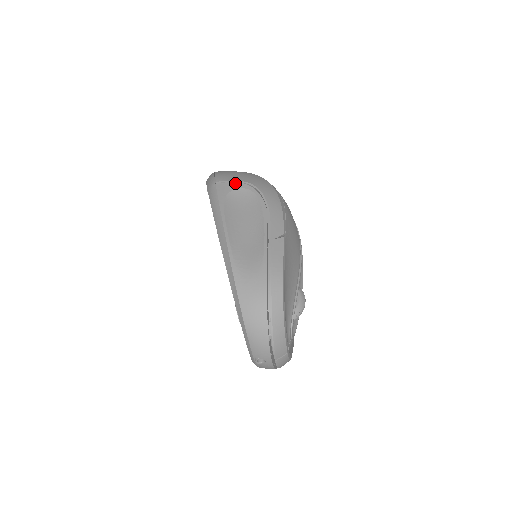
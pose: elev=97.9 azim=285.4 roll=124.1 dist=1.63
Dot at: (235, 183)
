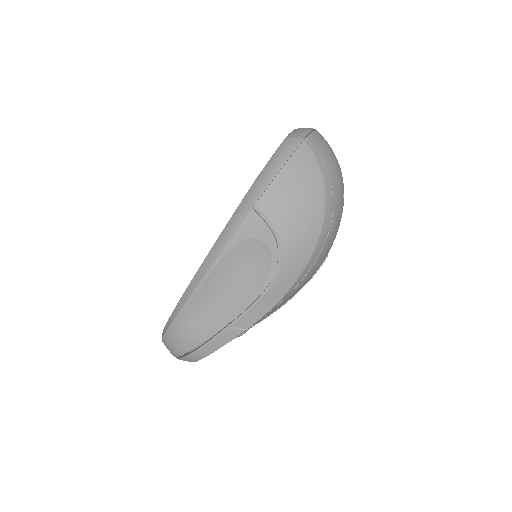
Dot at: (269, 232)
